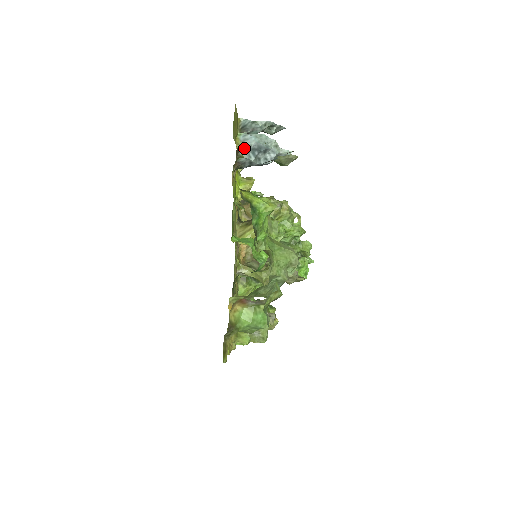
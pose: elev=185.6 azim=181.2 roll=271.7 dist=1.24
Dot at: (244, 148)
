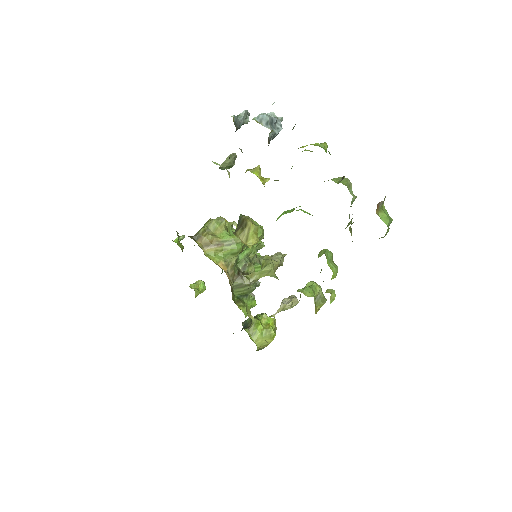
Dot at: (266, 125)
